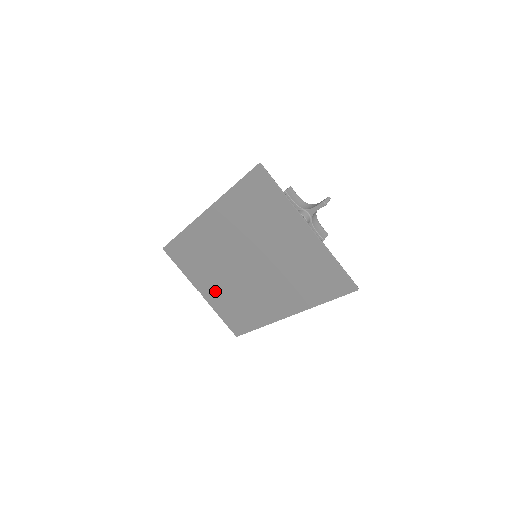
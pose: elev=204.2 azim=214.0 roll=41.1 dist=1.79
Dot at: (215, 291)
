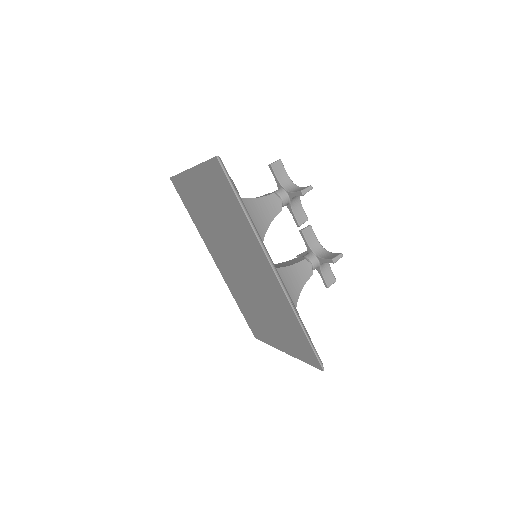
Dot at: (276, 331)
